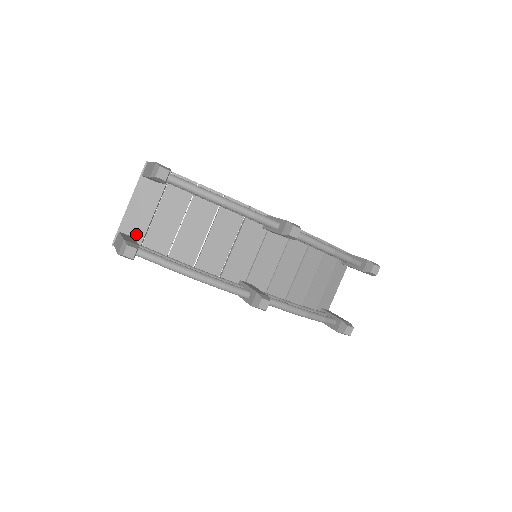
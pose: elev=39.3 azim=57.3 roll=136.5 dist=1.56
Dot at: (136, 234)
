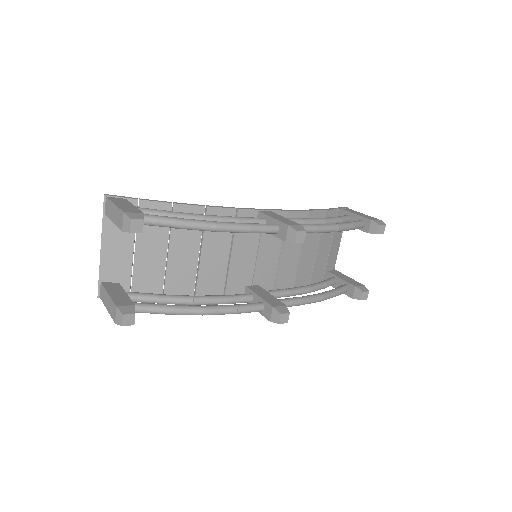
Dot at: (121, 279)
